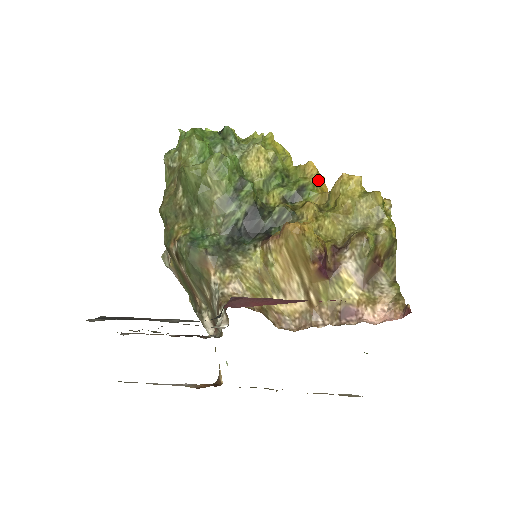
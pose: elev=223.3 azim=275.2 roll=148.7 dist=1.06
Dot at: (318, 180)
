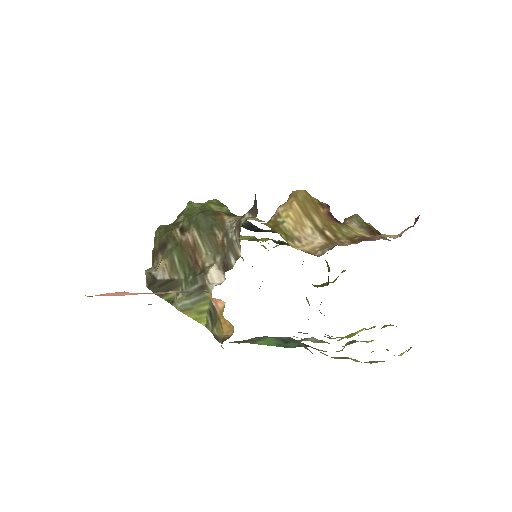
Dot at: occluded
